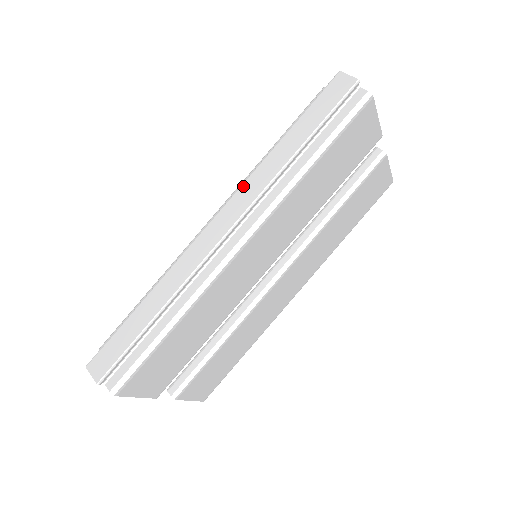
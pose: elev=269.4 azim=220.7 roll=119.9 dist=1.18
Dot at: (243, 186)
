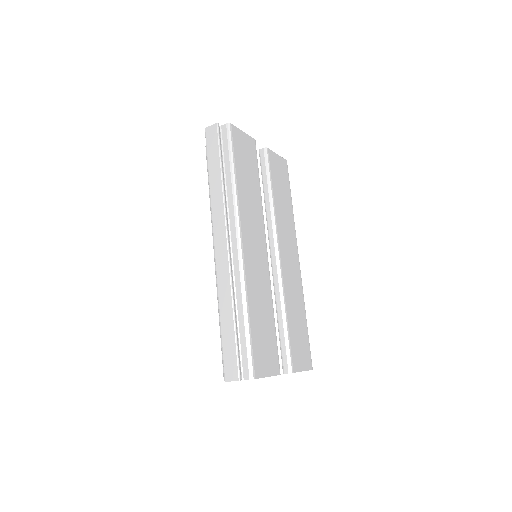
Dot at: (213, 217)
